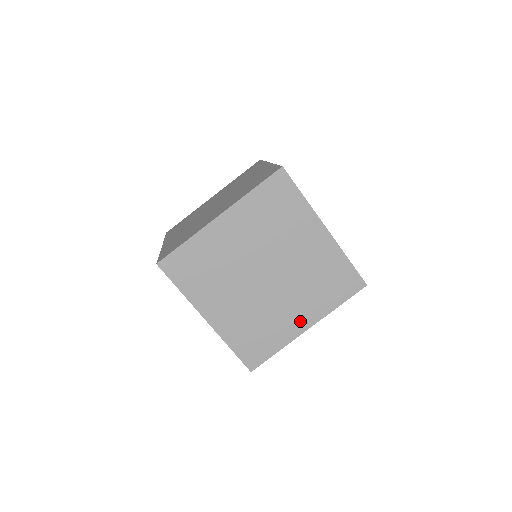
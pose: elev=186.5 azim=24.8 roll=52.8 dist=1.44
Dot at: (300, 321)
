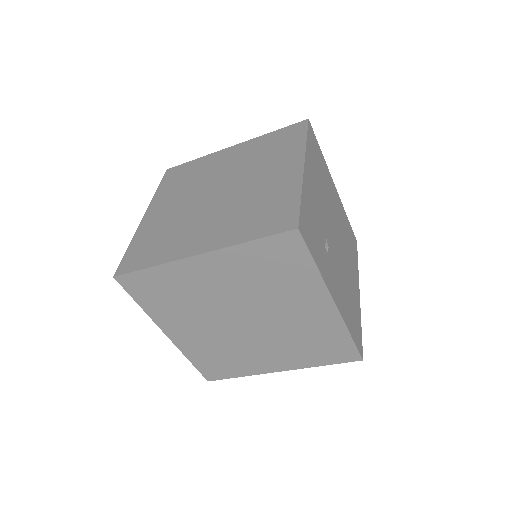
Dot at: (199, 243)
